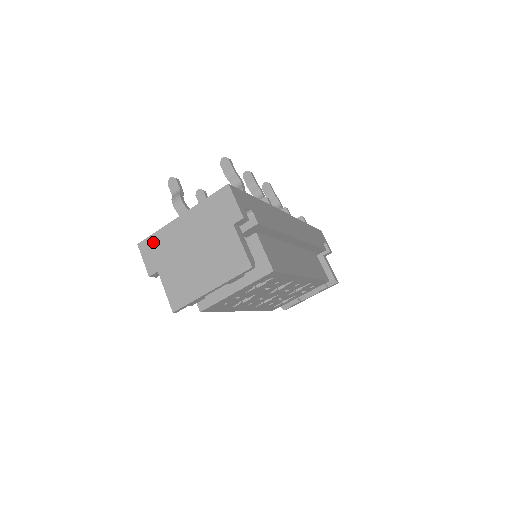
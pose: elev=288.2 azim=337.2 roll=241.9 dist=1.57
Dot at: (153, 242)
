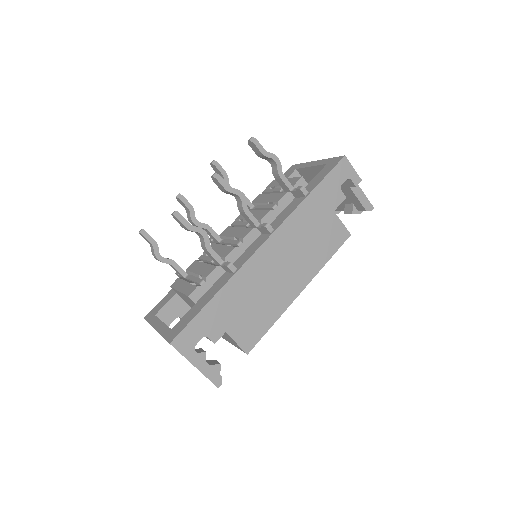
Dot at: occluded
